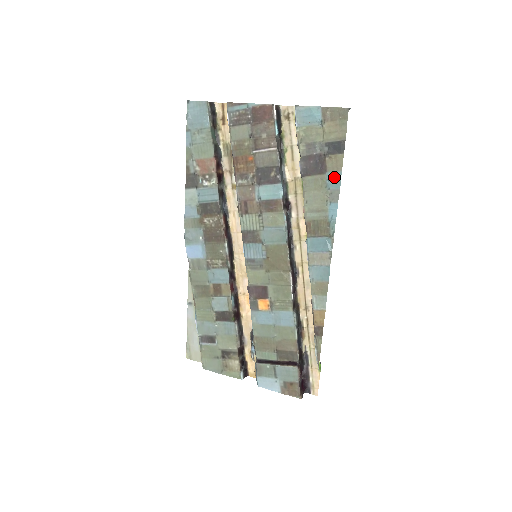
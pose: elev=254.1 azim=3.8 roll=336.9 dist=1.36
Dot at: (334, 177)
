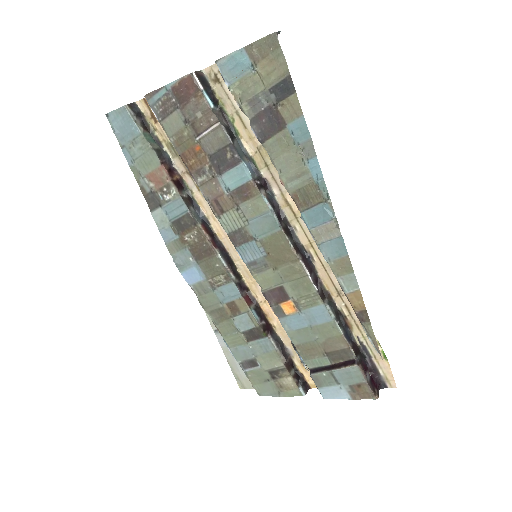
Dot at: (298, 127)
